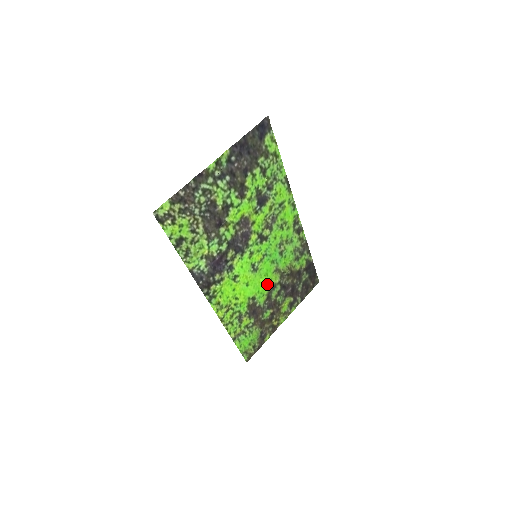
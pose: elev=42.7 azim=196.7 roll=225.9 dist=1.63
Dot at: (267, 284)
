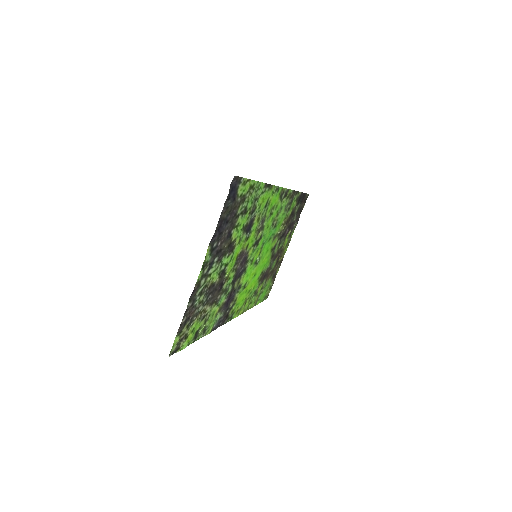
Dot at: (269, 253)
